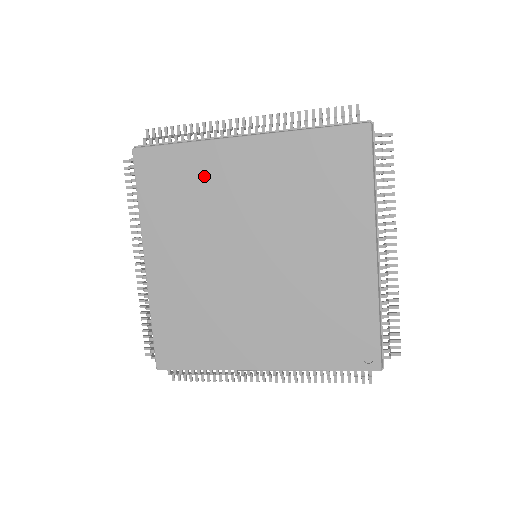
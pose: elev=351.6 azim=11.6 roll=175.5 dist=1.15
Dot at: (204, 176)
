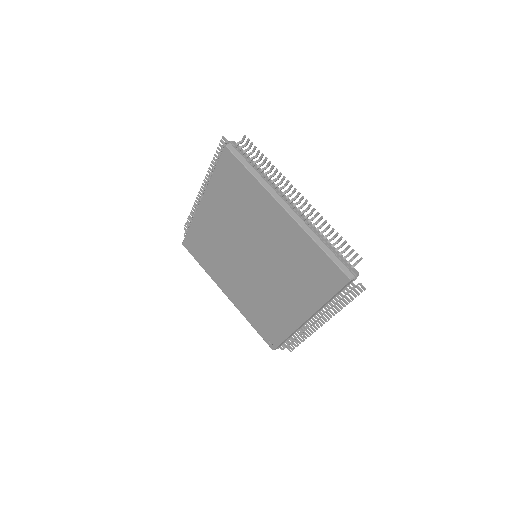
Dot at: (252, 202)
